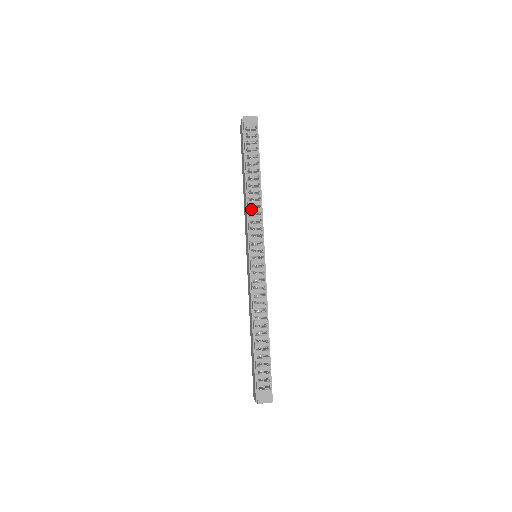
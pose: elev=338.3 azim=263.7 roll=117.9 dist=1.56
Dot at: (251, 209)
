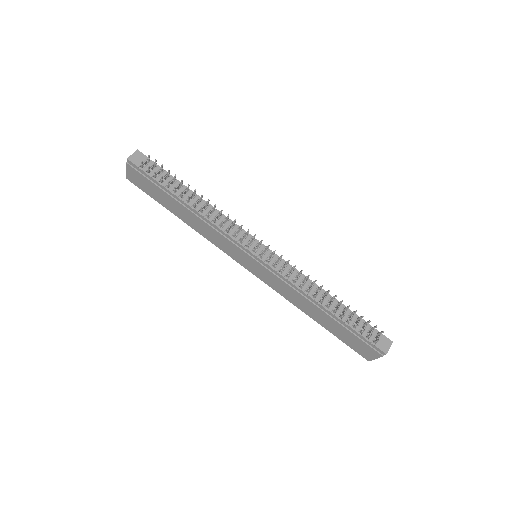
Dot at: (216, 222)
